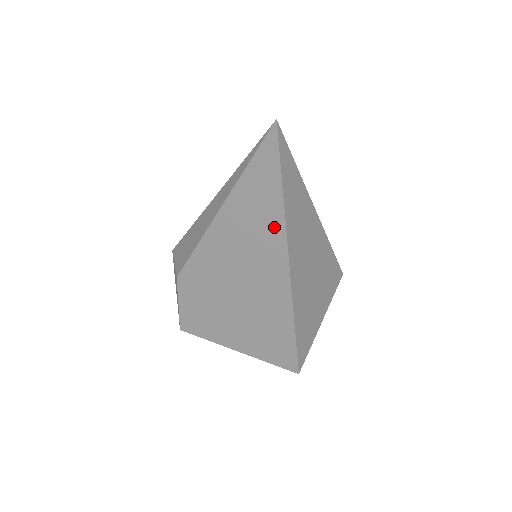
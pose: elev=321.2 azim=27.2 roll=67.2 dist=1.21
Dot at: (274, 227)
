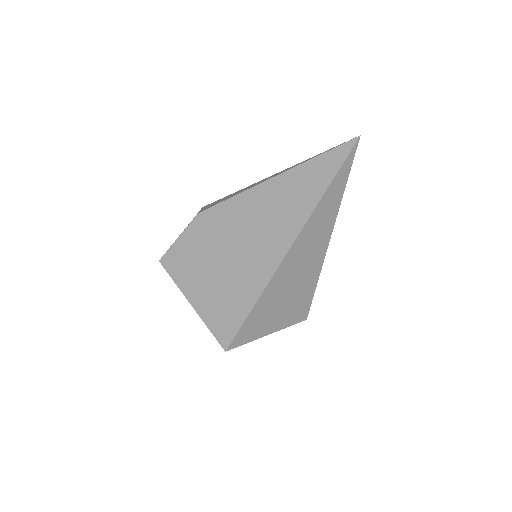
Dot at: (305, 207)
